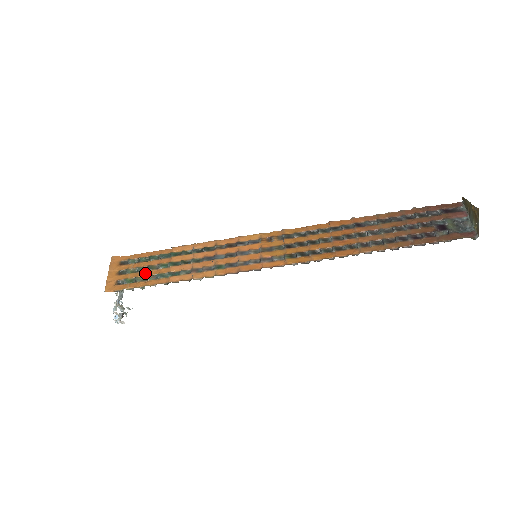
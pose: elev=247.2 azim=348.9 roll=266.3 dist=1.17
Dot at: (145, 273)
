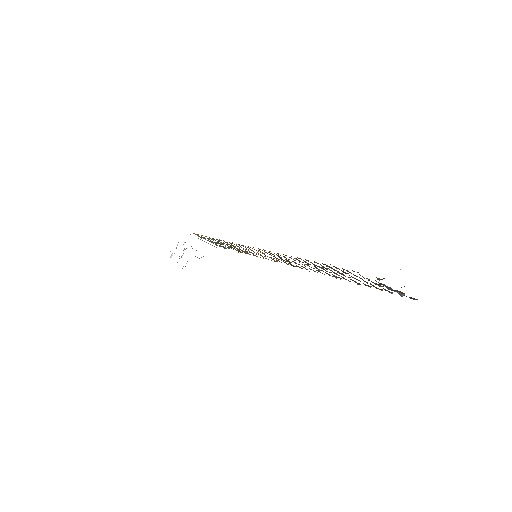
Dot at: occluded
